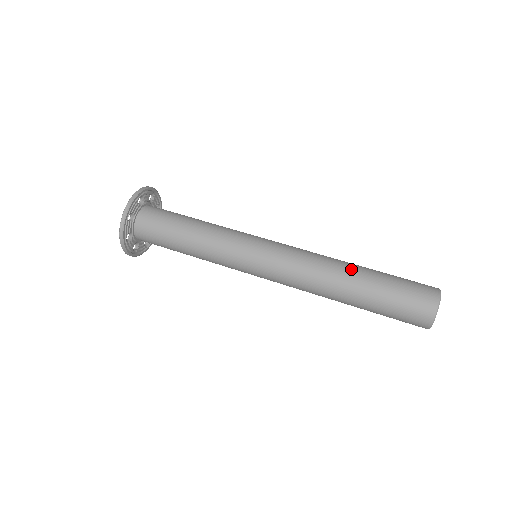
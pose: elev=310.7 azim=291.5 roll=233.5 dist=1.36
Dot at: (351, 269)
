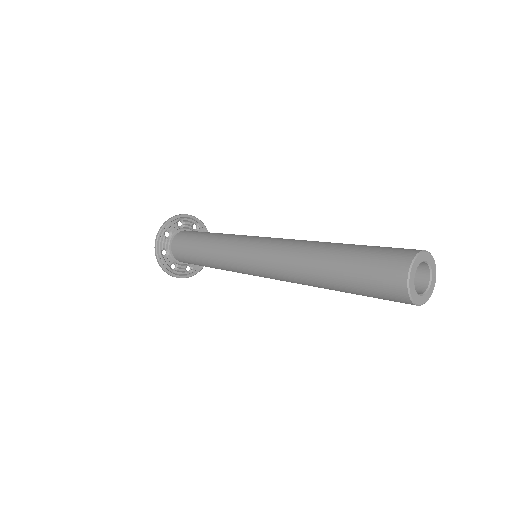
Dot at: occluded
